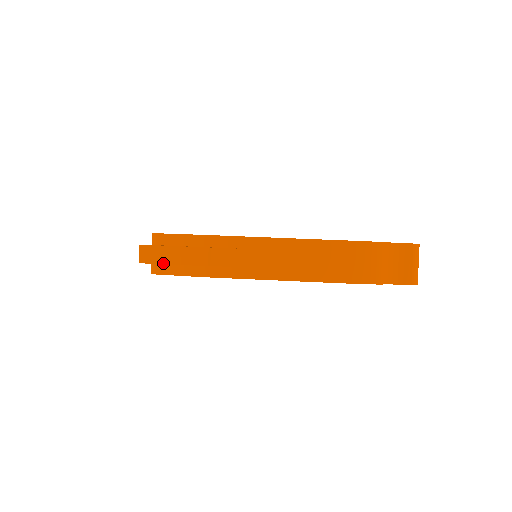
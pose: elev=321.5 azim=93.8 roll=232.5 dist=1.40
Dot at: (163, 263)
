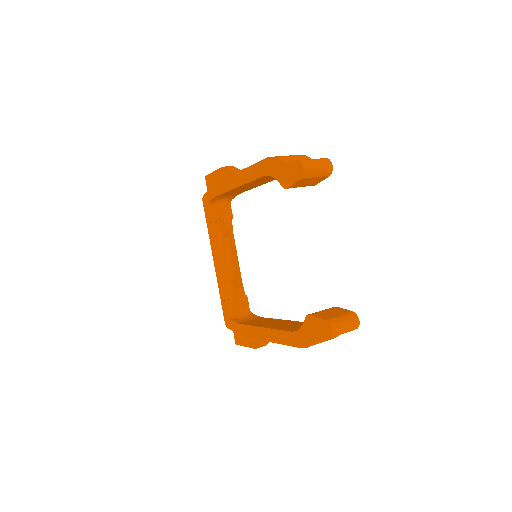
Dot at: (211, 173)
